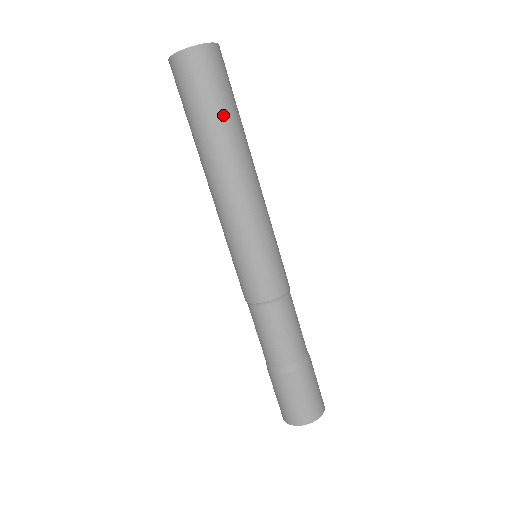
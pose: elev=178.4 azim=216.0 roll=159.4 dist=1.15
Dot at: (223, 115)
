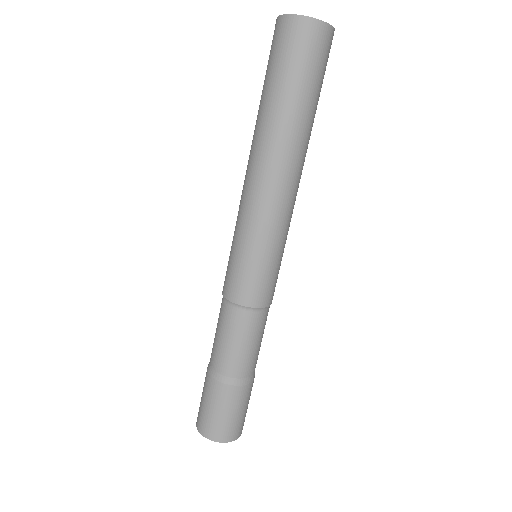
Dot at: (280, 97)
